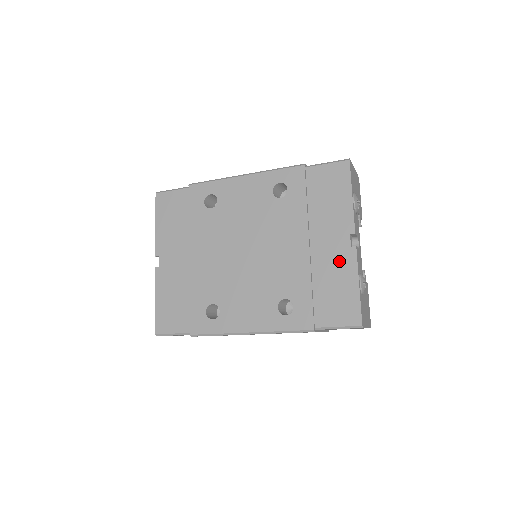
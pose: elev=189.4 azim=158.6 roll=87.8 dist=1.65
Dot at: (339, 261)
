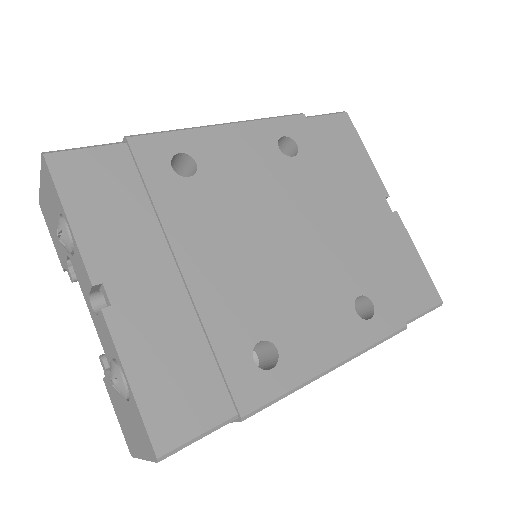
Dot at: (390, 231)
